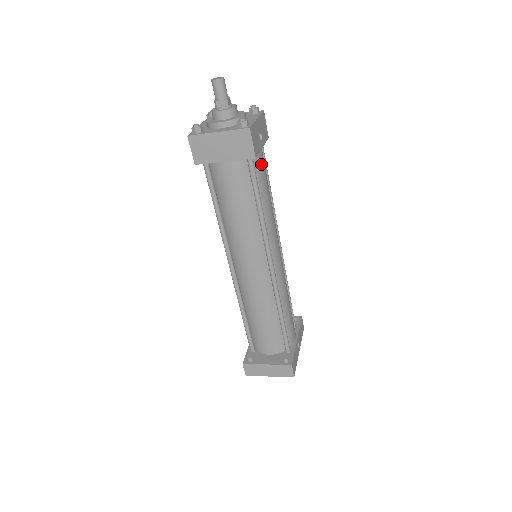
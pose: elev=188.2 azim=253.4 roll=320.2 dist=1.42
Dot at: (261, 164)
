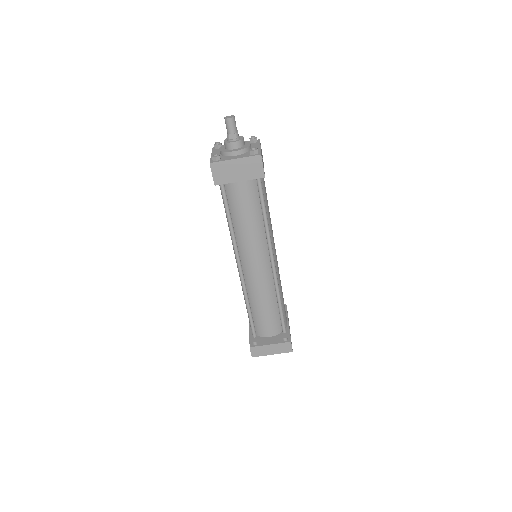
Dot at: (264, 182)
